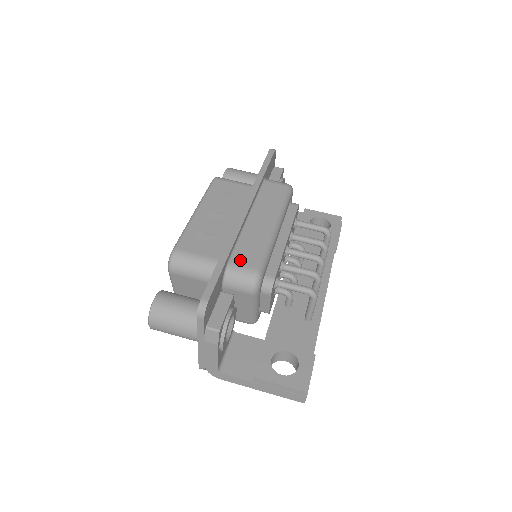
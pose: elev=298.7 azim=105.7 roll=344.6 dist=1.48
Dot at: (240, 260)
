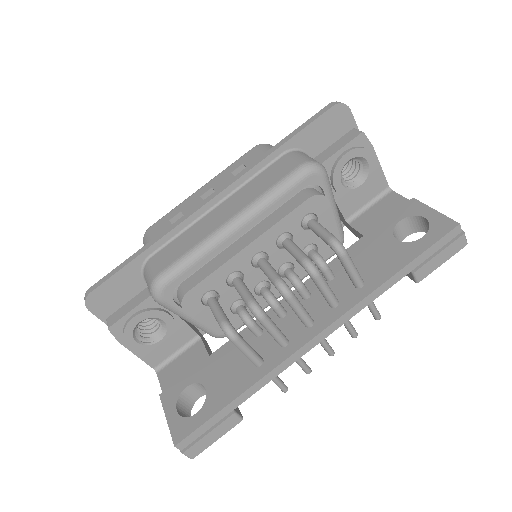
Dot at: (159, 258)
